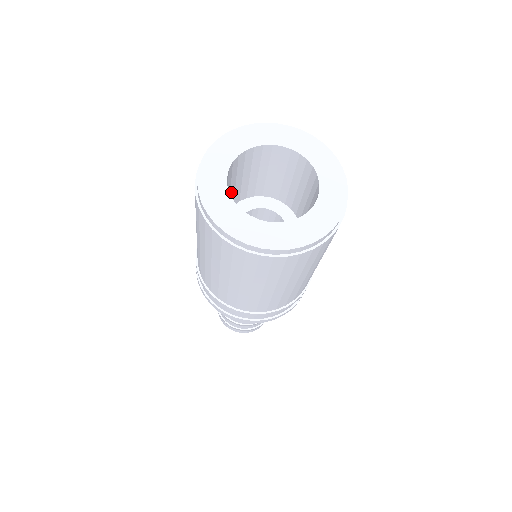
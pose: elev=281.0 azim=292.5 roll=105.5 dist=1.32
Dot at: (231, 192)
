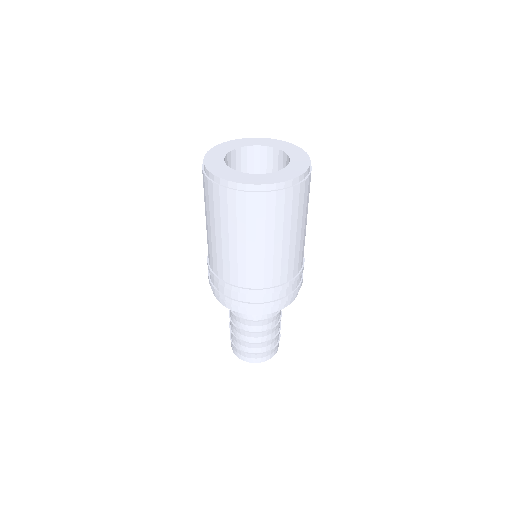
Dot at: occluded
